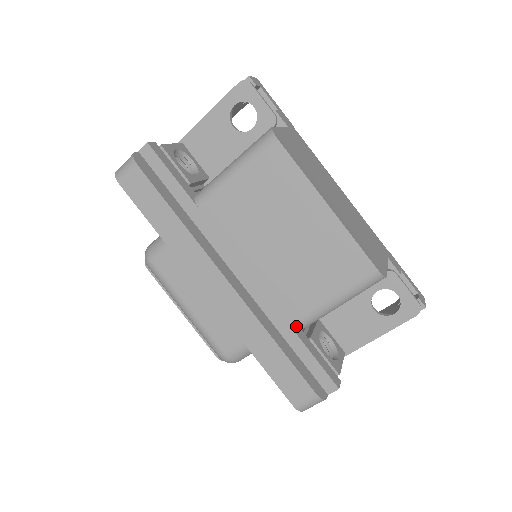
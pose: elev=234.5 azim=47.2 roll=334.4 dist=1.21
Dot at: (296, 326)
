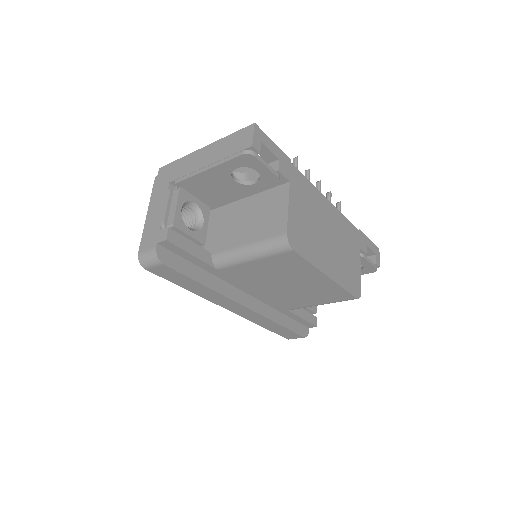
Dot at: occluded
